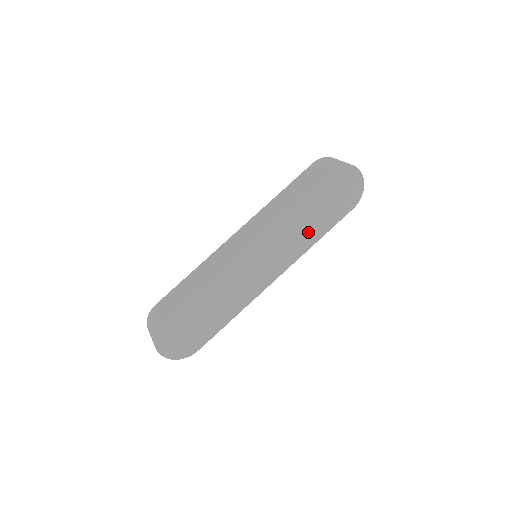
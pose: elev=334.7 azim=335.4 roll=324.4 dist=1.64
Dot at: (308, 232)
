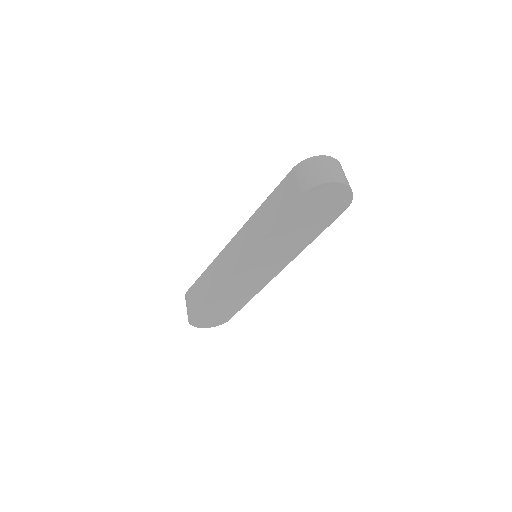
Dot at: (297, 240)
